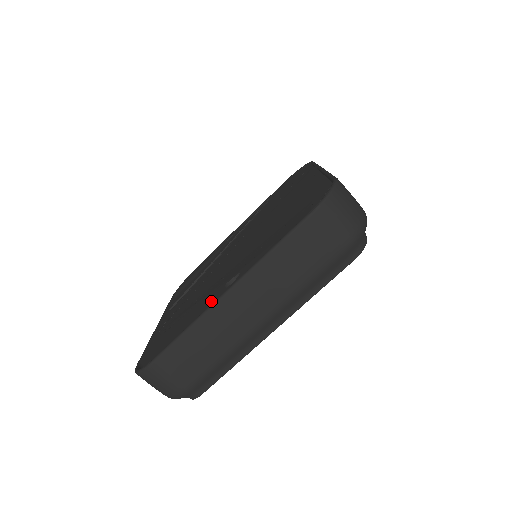
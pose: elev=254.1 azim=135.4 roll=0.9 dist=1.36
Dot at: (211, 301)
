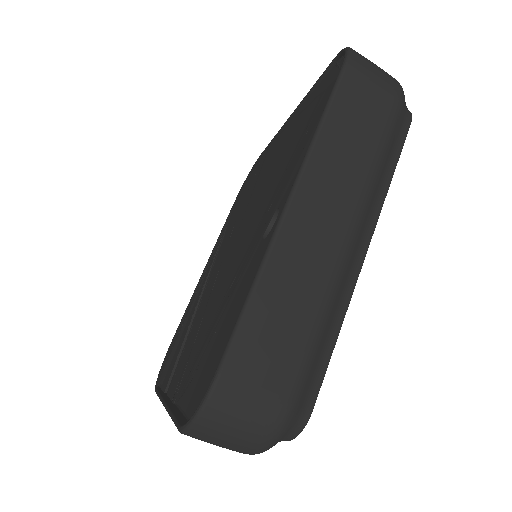
Dot at: (257, 260)
